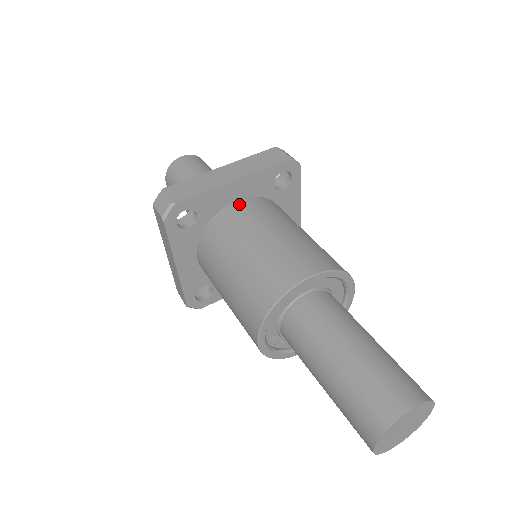
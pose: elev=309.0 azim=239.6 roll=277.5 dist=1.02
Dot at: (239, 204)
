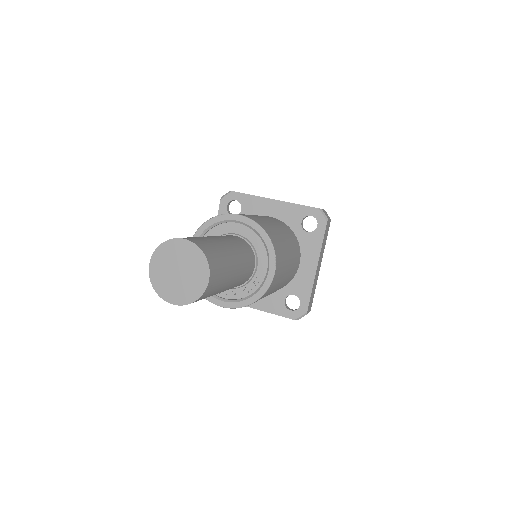
Dot at: (268, 216)
